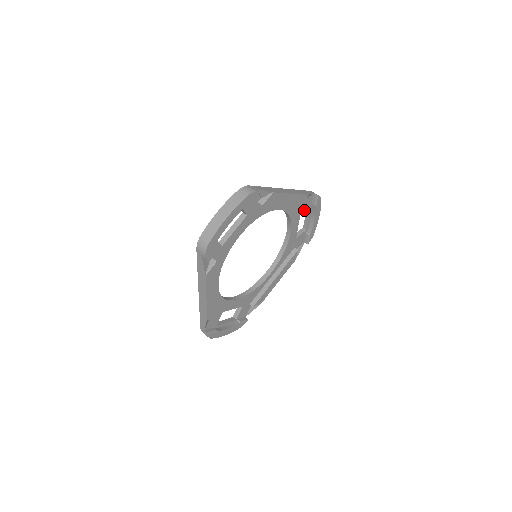
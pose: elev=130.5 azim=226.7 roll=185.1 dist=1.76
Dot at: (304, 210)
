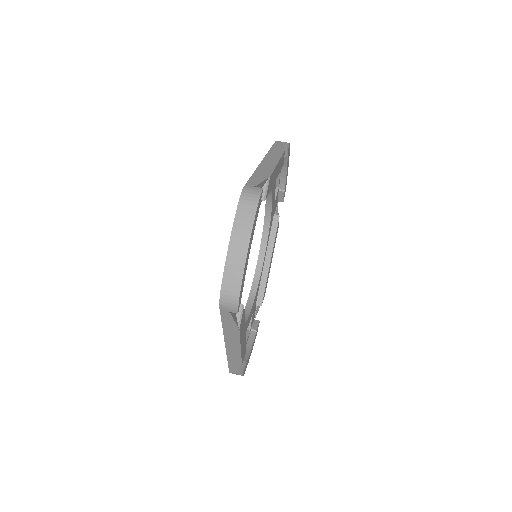
Dot at: occluded
